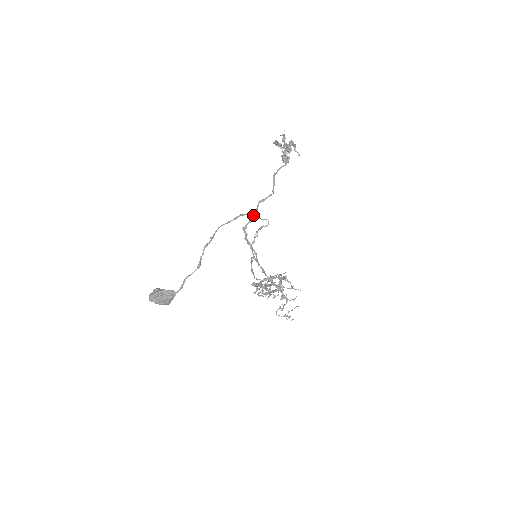
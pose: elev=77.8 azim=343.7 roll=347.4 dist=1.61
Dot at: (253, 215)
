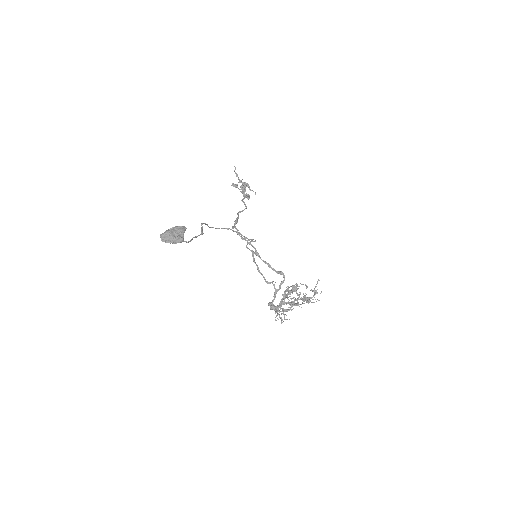
Dot at: (237, 219)
